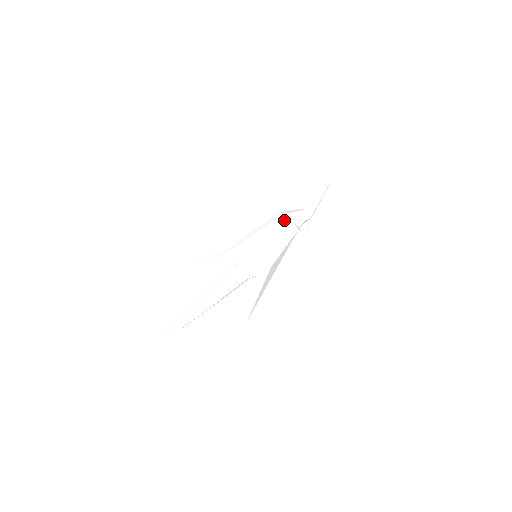
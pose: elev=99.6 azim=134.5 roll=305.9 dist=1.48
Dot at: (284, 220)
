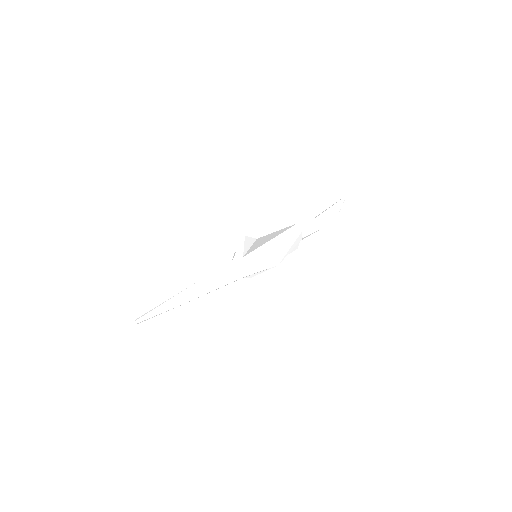
Dot at: occluded
